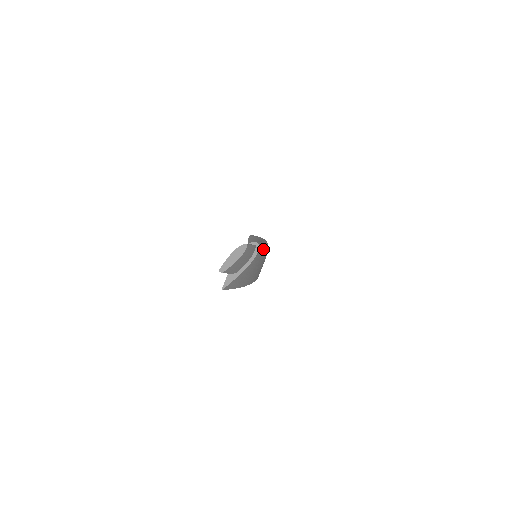
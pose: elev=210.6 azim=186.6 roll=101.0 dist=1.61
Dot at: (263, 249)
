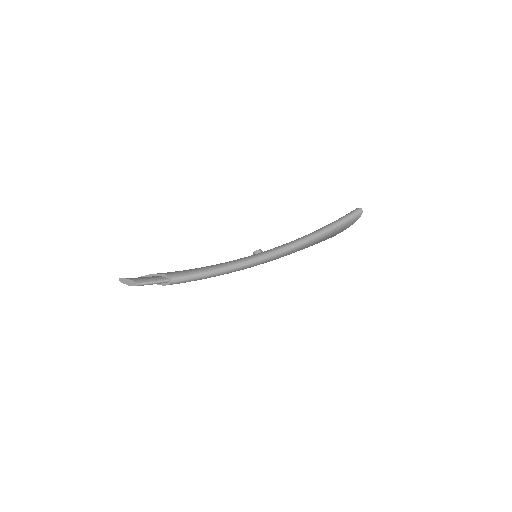
Dot at: (194, 280)
